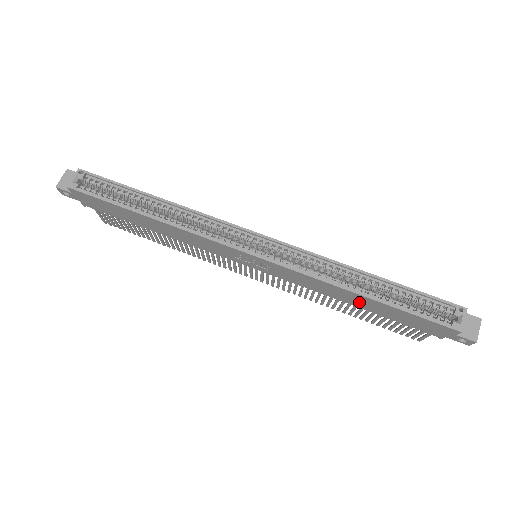
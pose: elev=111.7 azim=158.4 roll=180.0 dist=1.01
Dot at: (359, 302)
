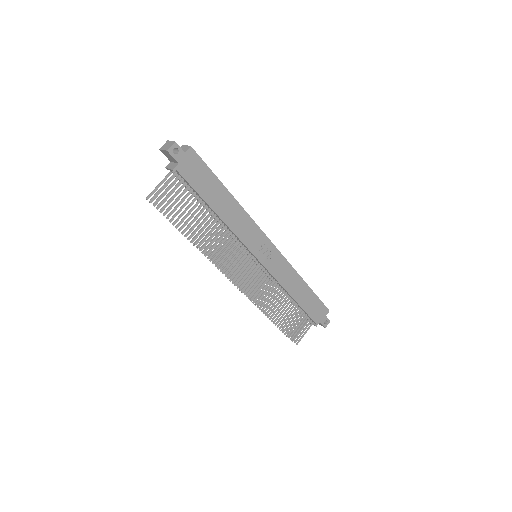
Dot at: (299, 292)
